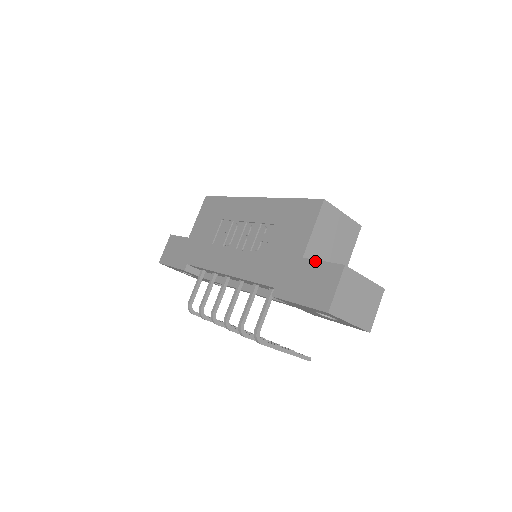
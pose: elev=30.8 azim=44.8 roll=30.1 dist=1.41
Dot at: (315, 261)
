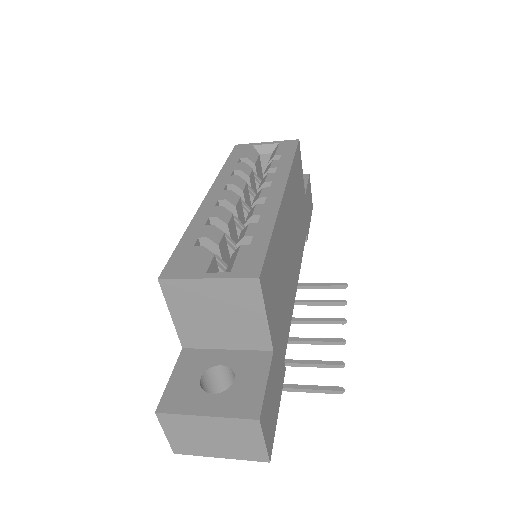
Dot at: (174, 369)
